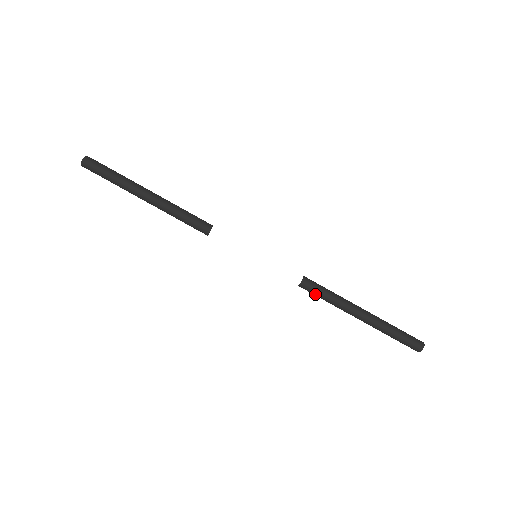
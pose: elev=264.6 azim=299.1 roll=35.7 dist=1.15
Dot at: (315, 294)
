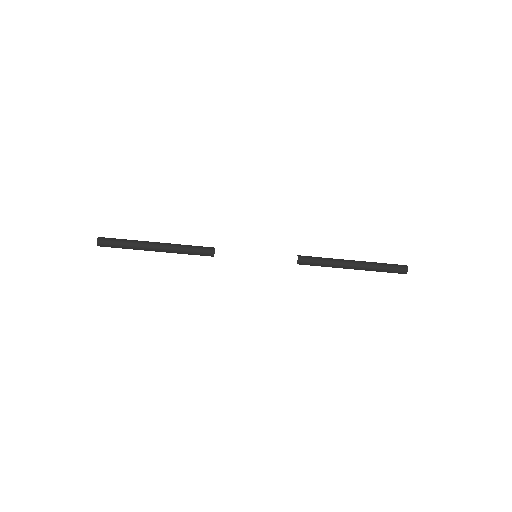
Dot at: (311, 265)
